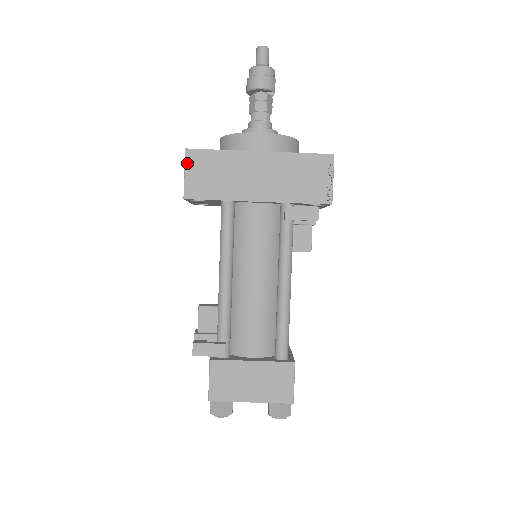
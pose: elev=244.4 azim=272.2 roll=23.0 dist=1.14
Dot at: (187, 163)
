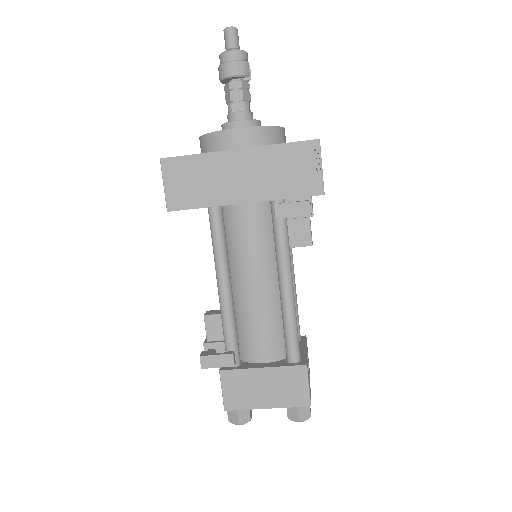
Dot at: (164, 174)
